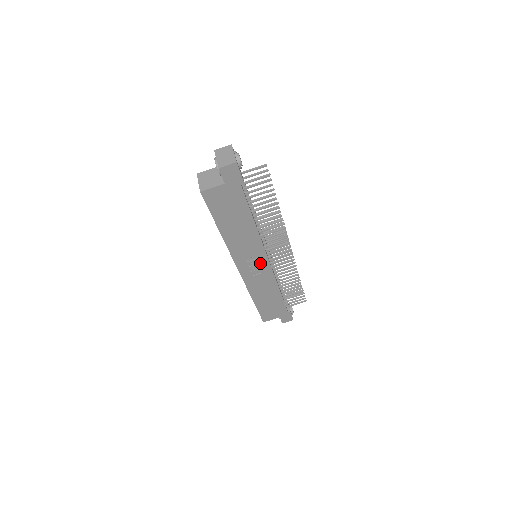
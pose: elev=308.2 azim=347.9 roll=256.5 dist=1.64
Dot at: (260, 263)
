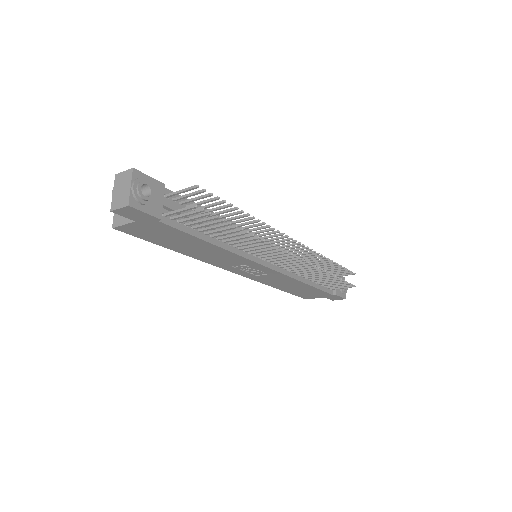
Dot at: (257, 268)
